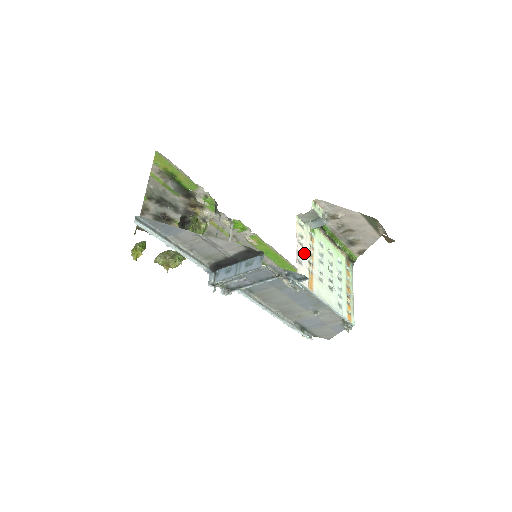
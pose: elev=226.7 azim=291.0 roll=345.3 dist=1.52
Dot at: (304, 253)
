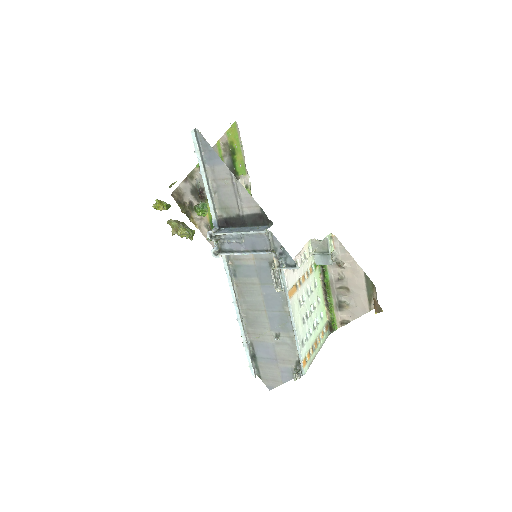
Dot at: (300, 268)
